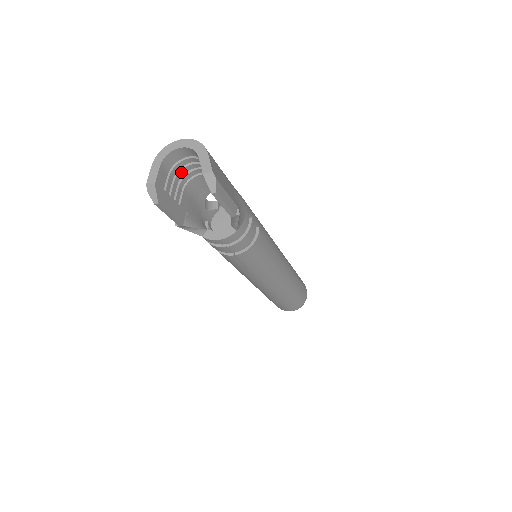
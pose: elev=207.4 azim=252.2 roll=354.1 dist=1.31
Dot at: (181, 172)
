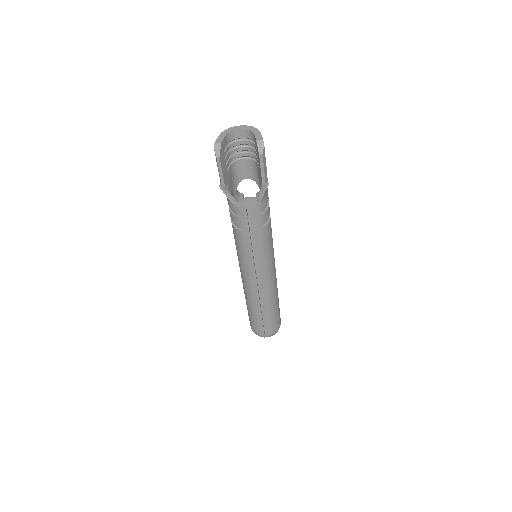
Dot at: (233, 150)
